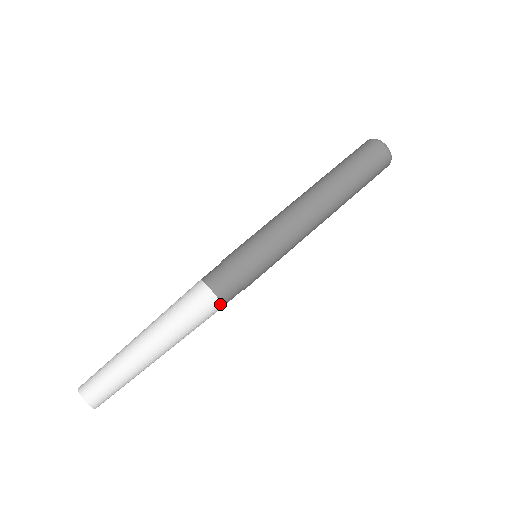
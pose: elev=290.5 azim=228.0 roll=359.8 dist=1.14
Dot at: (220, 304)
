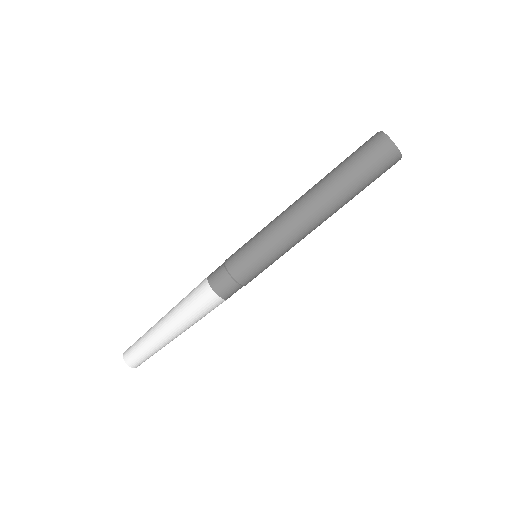
Dot at: occluded
